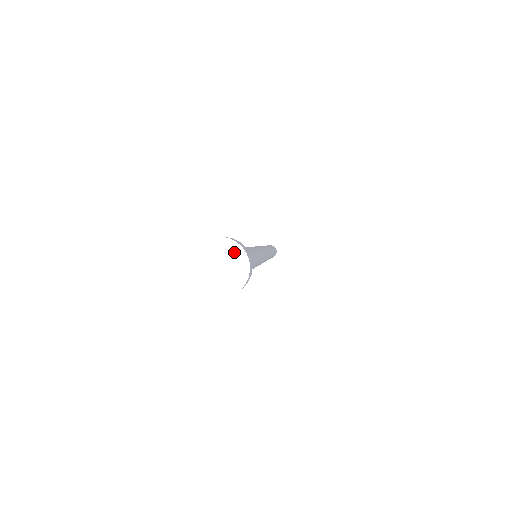
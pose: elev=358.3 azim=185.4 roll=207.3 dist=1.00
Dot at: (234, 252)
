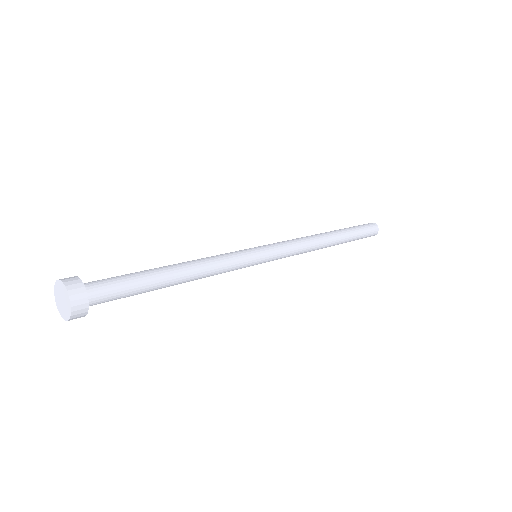
Dot at: (65, 293)
